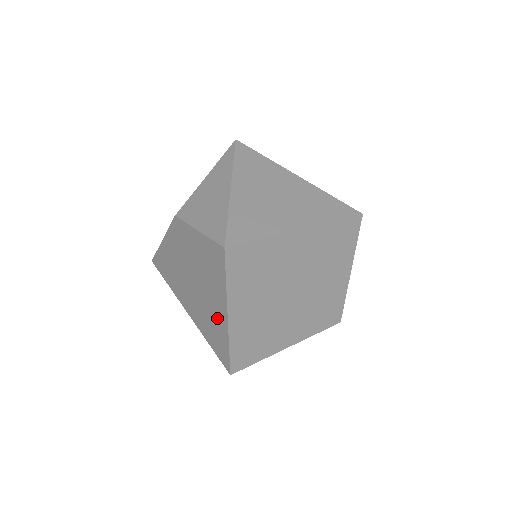
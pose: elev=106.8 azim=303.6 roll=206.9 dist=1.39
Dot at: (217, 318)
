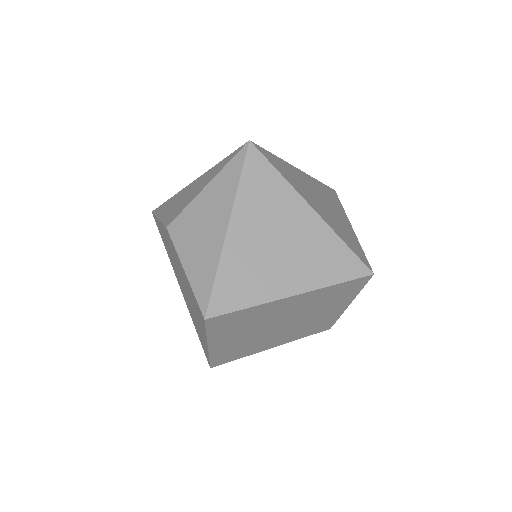
Dot at: (201, 333)
